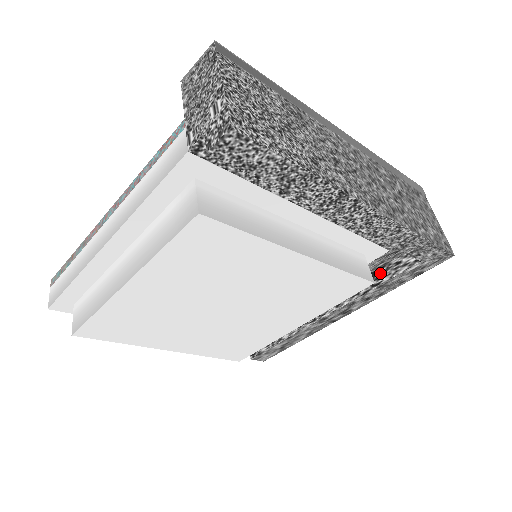
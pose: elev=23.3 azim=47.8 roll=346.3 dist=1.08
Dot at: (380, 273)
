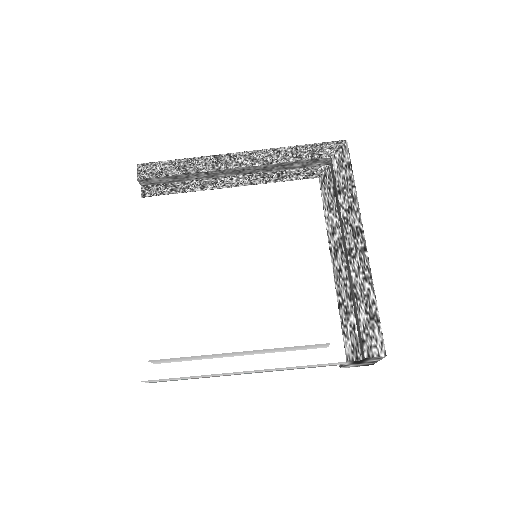
Dot at: (335, 192)
